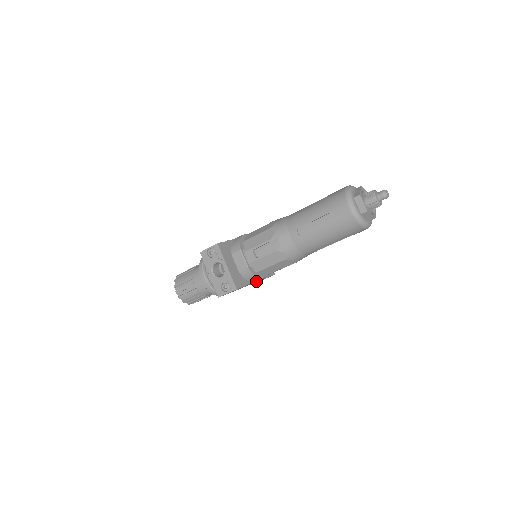
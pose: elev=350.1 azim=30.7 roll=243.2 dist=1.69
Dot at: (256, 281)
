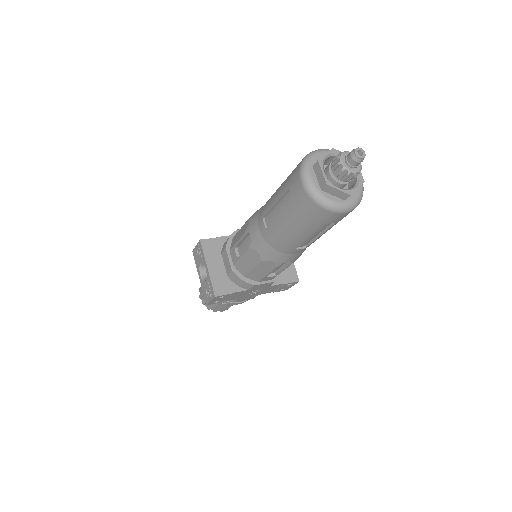
Dot at: (260, 288)
